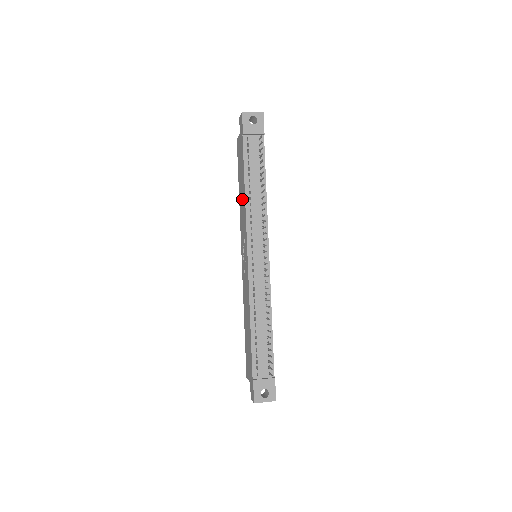
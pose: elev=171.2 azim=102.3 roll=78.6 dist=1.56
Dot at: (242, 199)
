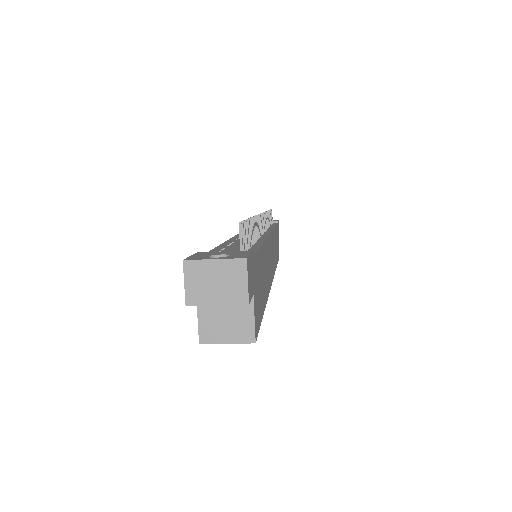
Dot at: occluded
